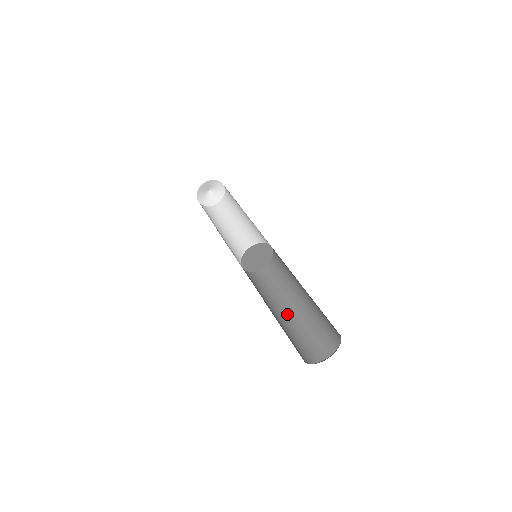
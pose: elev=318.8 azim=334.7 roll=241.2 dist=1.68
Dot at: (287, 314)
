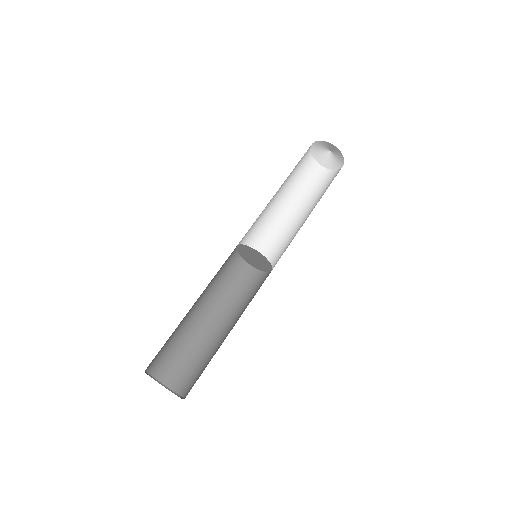
Dot at: (225, 334)
